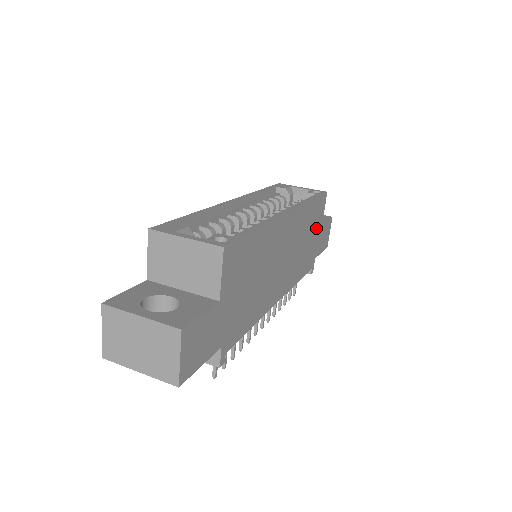
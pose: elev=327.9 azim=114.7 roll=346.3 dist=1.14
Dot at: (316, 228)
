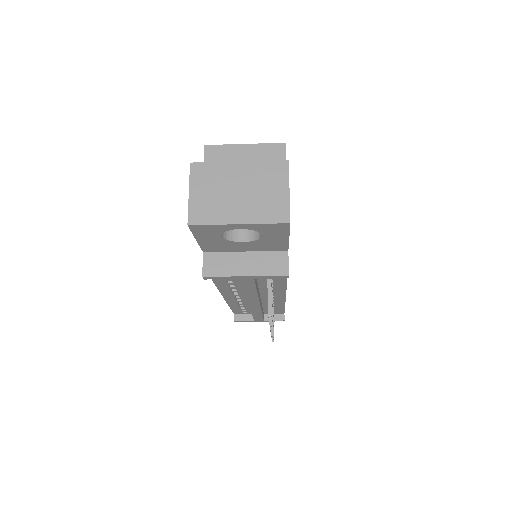
Dot at: occluded
